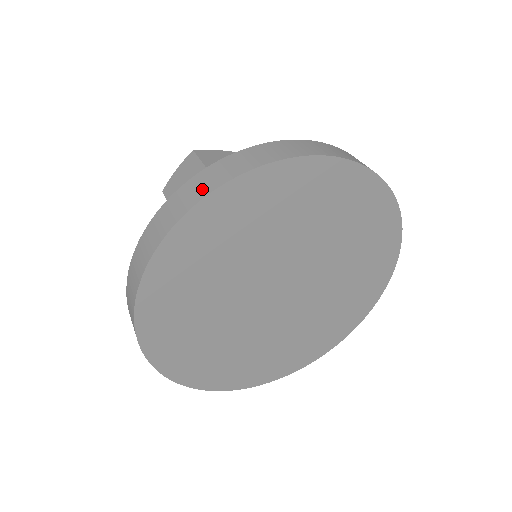
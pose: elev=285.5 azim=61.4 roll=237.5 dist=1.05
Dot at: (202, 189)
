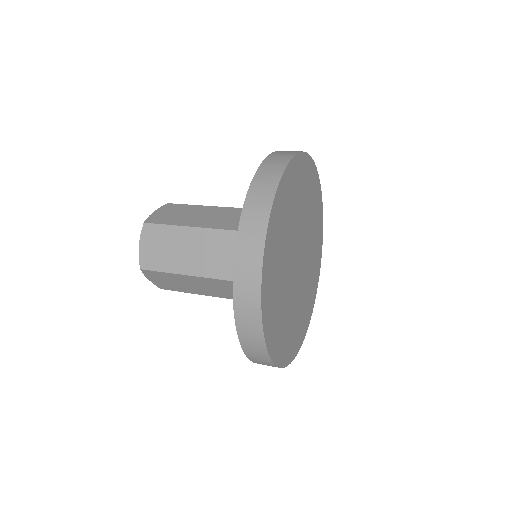
Dot at: (259, 221)
